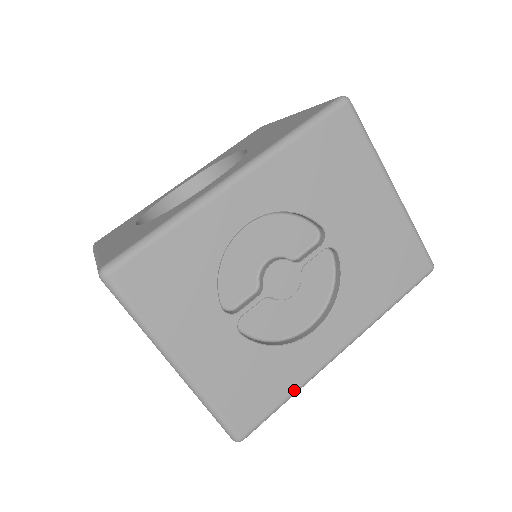
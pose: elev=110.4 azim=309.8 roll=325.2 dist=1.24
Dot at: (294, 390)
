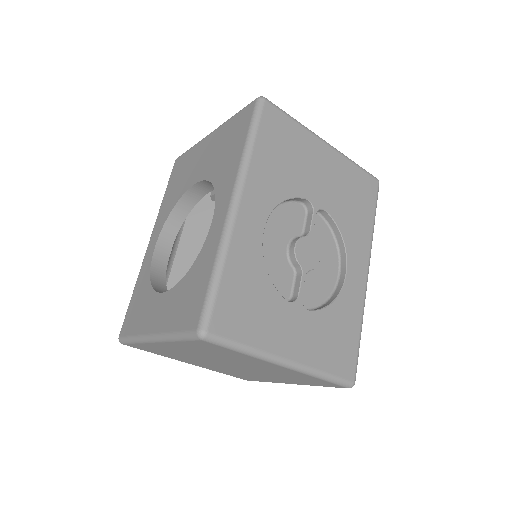
Dot at: (361, 324)
